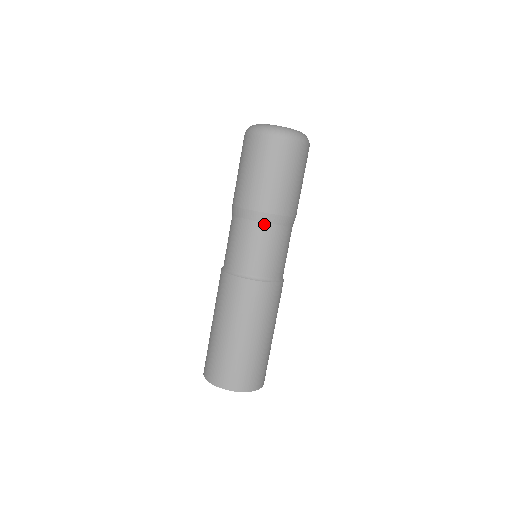
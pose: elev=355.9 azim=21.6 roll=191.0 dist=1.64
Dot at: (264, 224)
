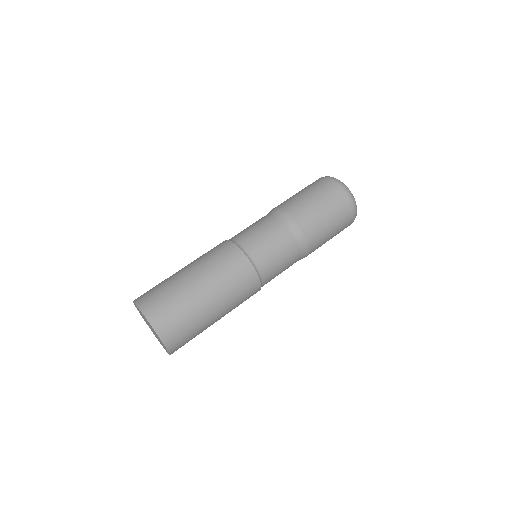
Dot at: (290, 231)
